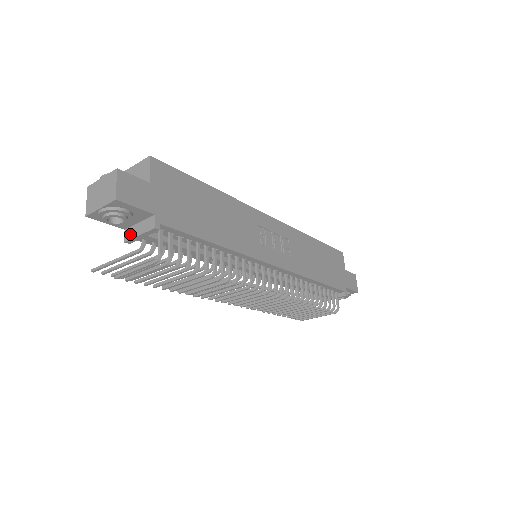
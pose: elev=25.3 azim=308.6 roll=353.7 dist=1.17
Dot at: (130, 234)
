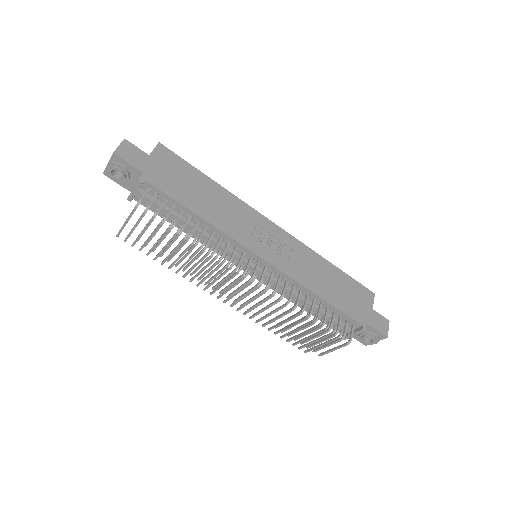
Dot at: (131, 193)
